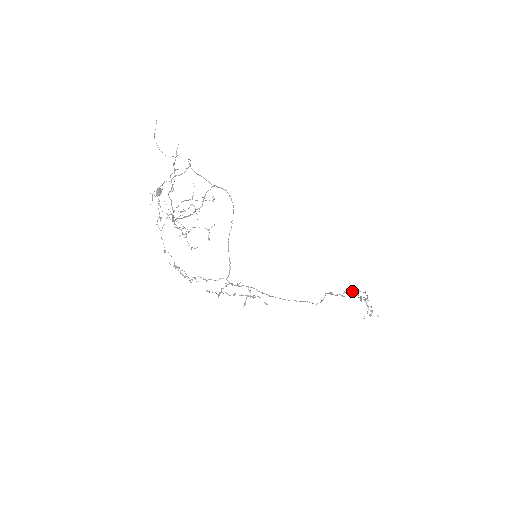
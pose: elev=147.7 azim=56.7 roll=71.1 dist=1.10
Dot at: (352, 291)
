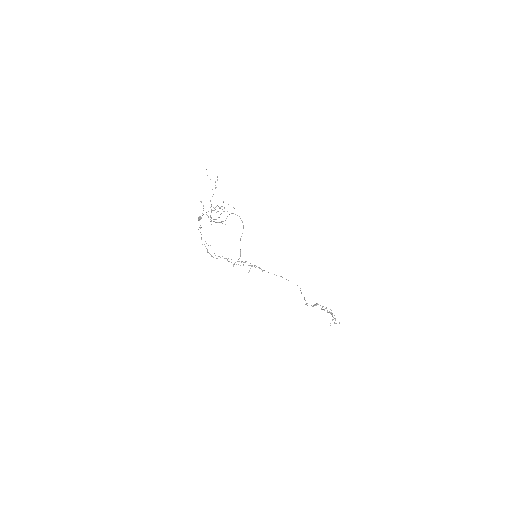
Dot at: occluded
